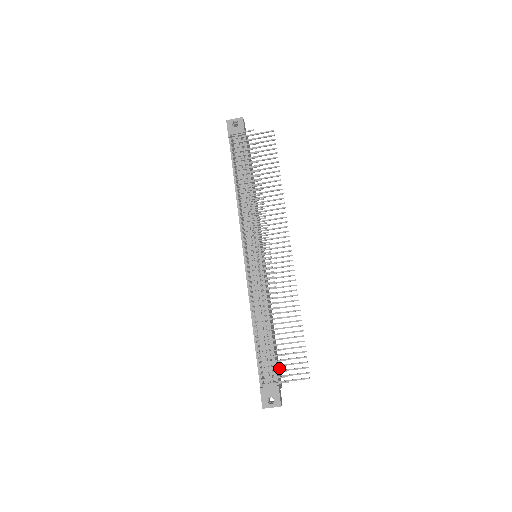
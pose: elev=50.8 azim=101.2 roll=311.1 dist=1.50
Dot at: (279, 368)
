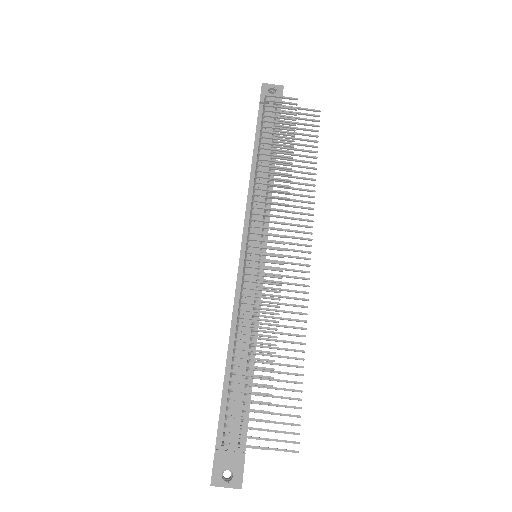
Dot at: occluded
